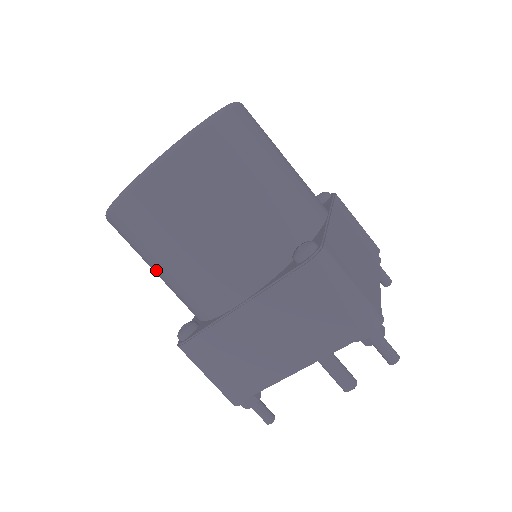
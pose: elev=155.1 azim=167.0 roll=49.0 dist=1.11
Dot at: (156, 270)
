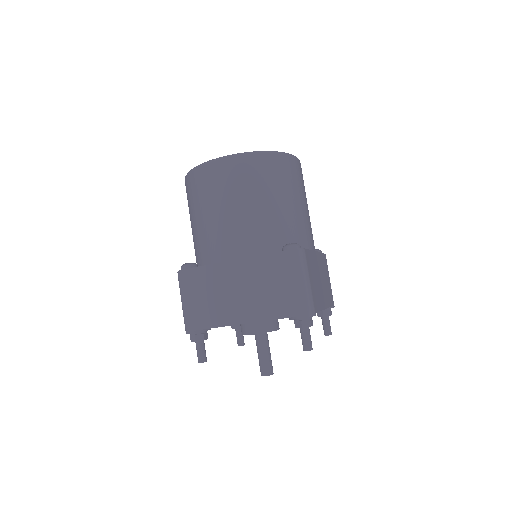
Dot at: (195, 219)
